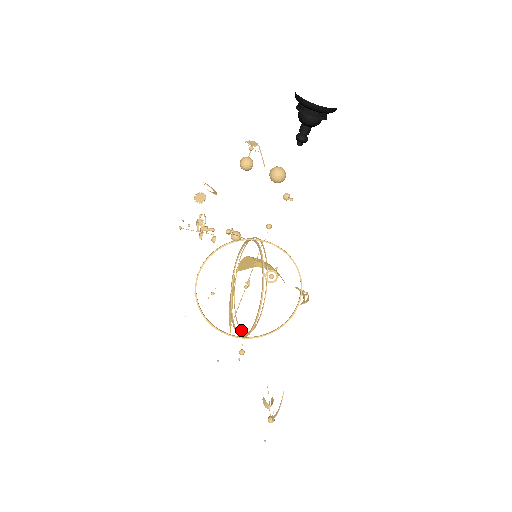
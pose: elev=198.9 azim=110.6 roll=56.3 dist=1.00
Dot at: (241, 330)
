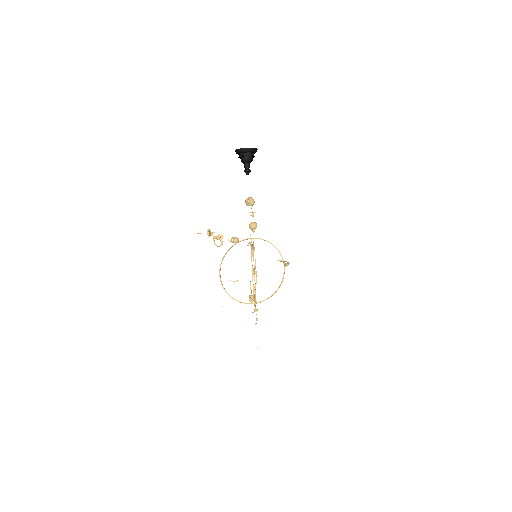
Dot at: occluded
